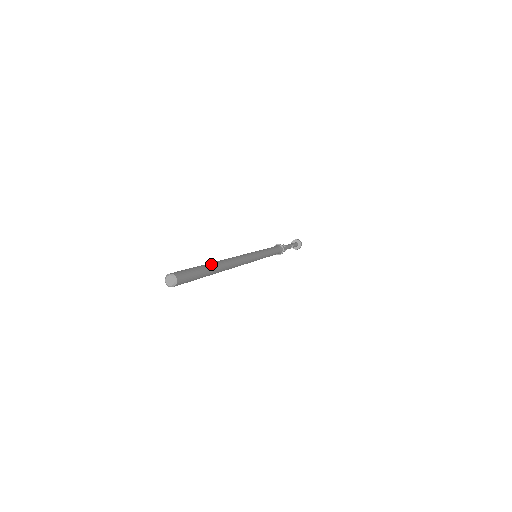
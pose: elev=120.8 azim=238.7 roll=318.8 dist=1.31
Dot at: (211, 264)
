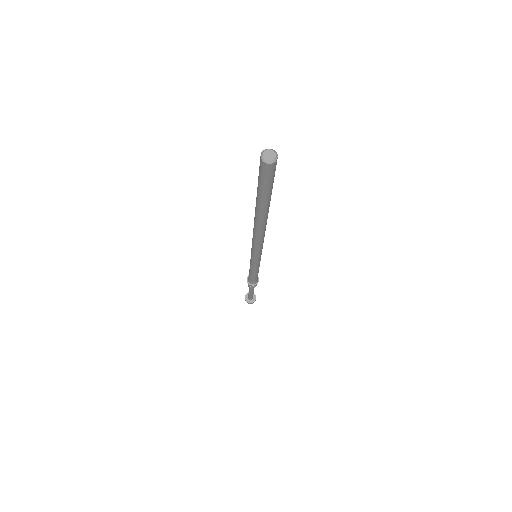
Dot at: occluded
